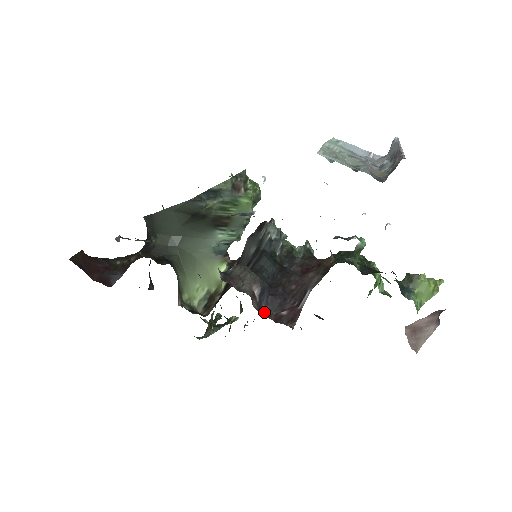
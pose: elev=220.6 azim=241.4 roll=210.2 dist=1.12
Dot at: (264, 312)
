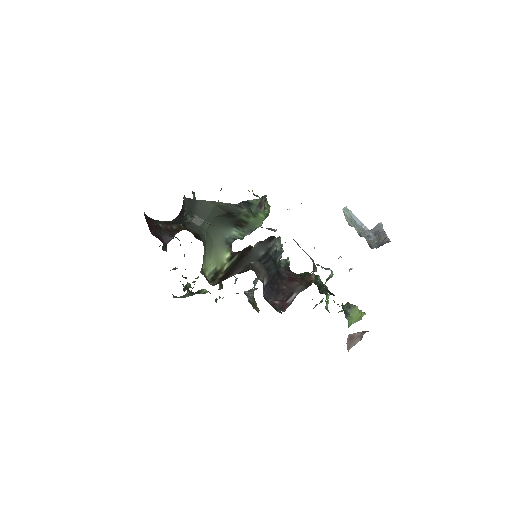
Dot at: (264, 297)
